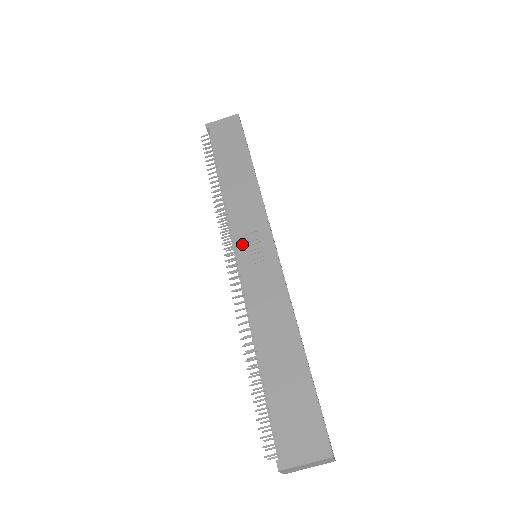
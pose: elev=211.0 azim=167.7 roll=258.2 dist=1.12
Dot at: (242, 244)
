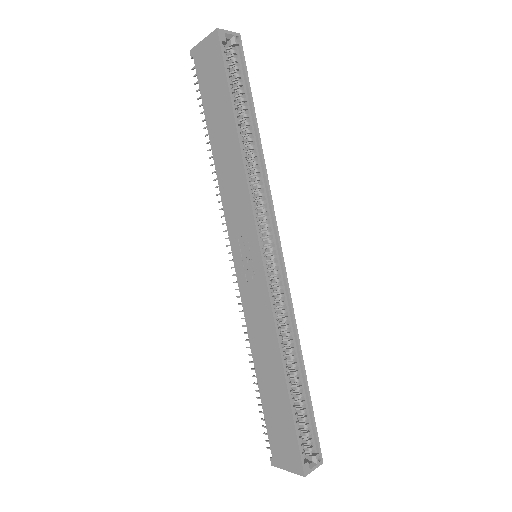
Dot at: (236, 249)
